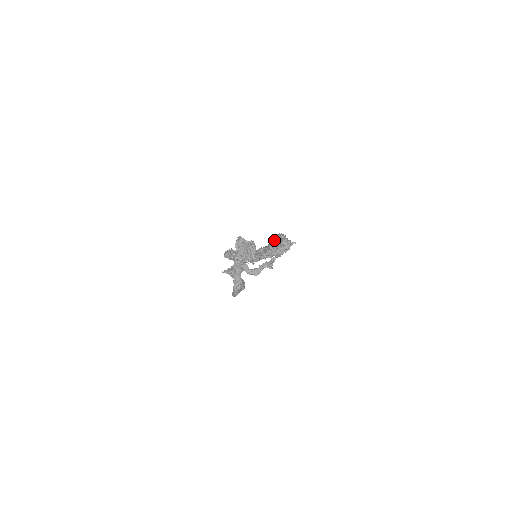
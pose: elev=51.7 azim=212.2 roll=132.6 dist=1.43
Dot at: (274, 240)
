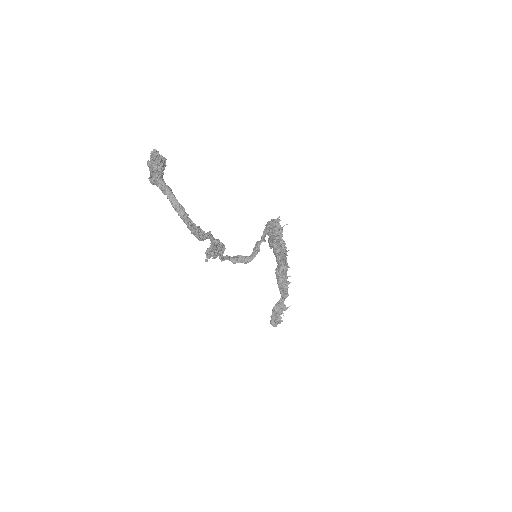
Dot at: (268, 238)
